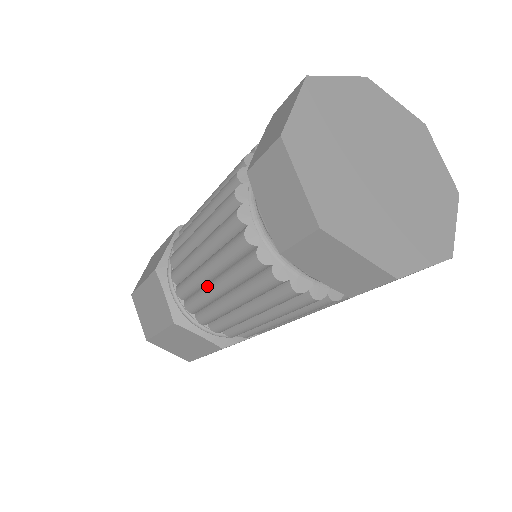
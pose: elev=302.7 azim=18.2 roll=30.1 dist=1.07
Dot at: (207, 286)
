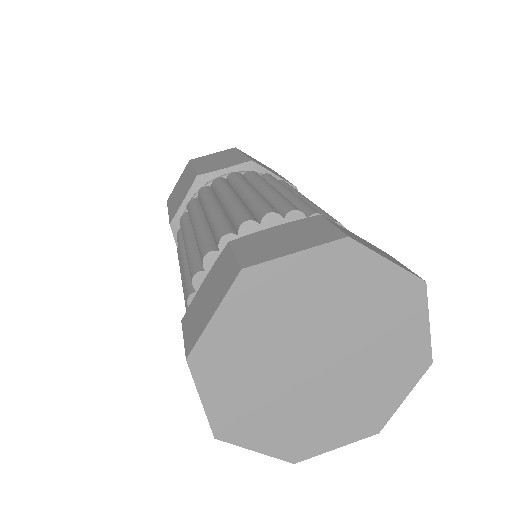
Dot at: occluded
